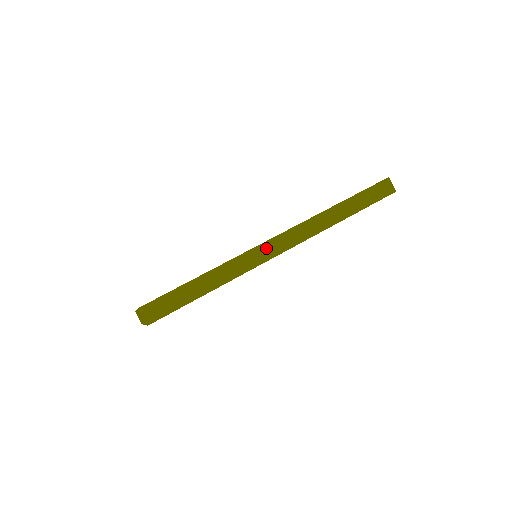
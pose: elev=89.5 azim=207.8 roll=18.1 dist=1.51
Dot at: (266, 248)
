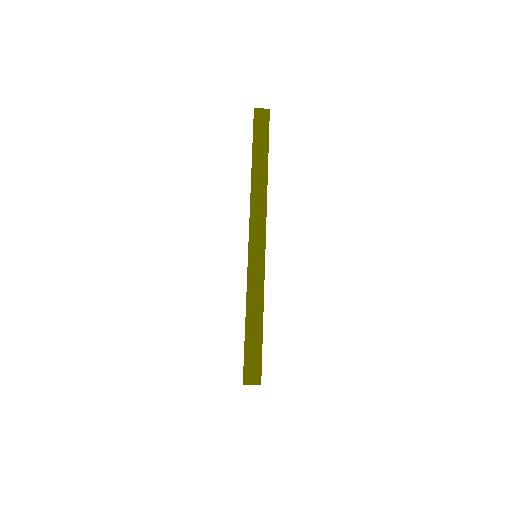
Dot at: (254, 251)
